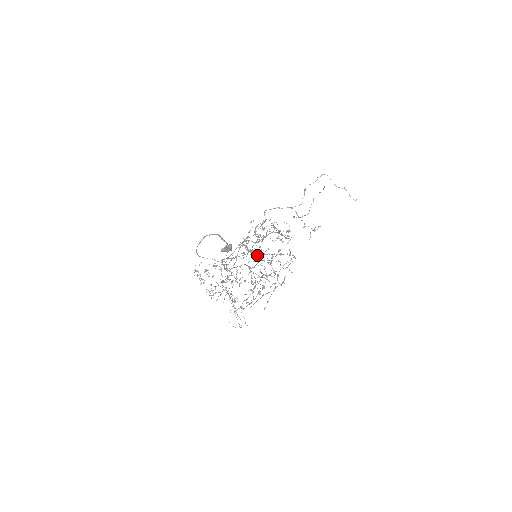
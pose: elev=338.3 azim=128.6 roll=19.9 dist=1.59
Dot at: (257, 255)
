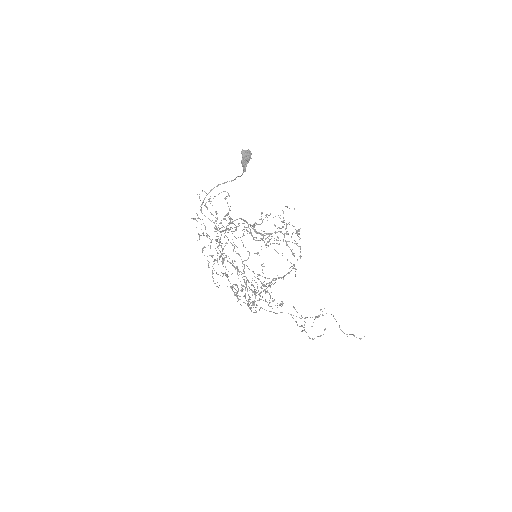
Dot at: (248, 306)
